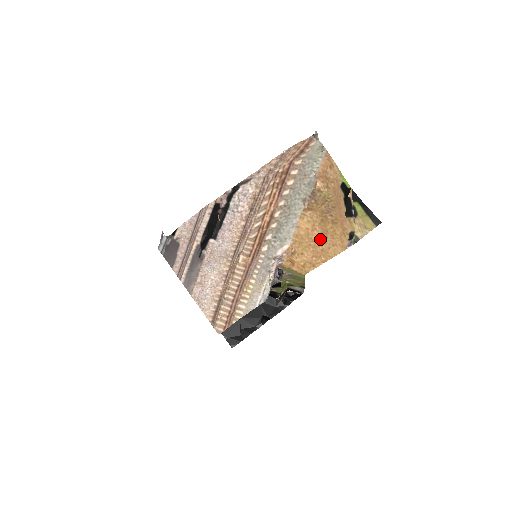
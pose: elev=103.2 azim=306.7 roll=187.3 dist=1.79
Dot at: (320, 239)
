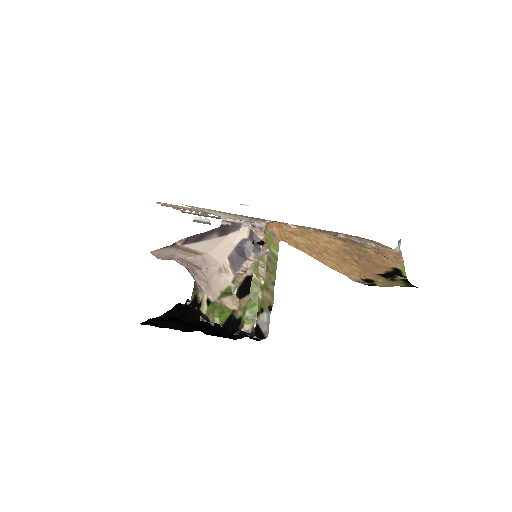
Dot at: (327, 250)
